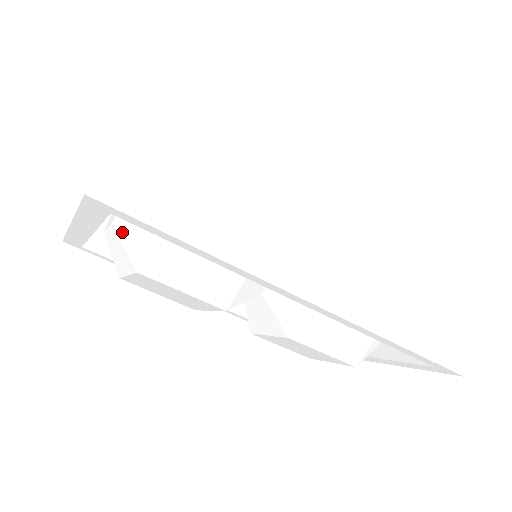
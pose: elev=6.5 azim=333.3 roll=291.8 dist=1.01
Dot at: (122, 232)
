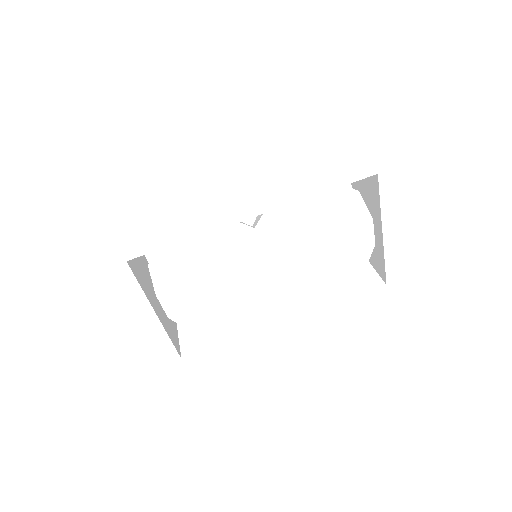
Dot at: (161, 291)
